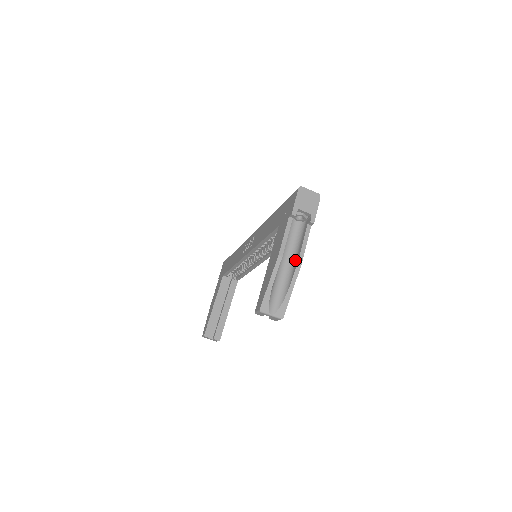
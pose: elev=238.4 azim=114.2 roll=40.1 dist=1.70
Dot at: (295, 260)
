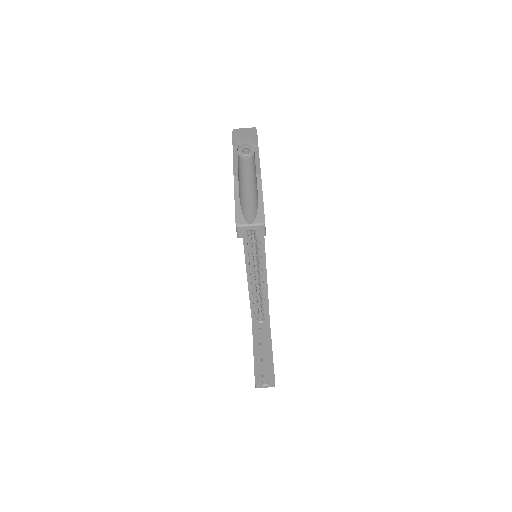
Dot at: (256, 178)
